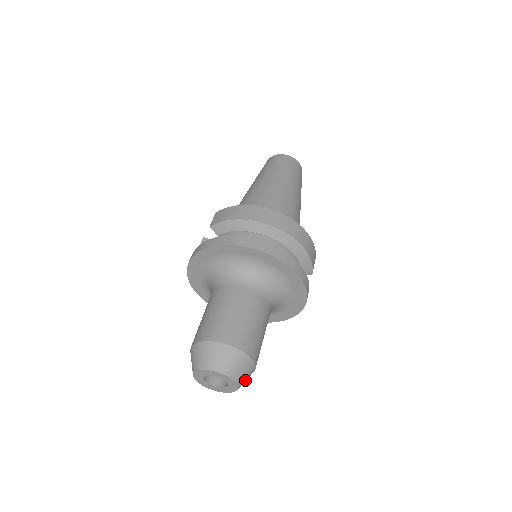
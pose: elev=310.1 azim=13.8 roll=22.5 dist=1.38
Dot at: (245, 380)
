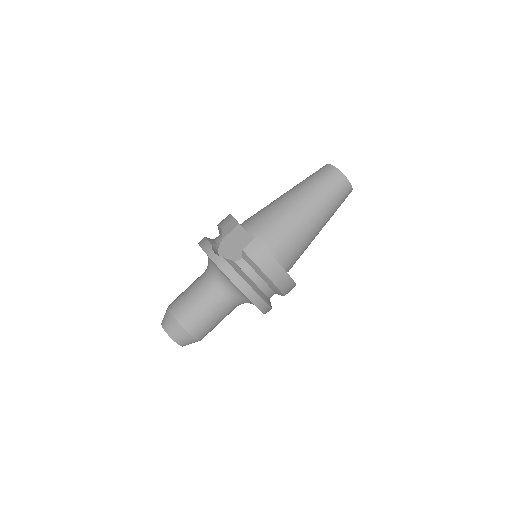
Dot at: occluded
